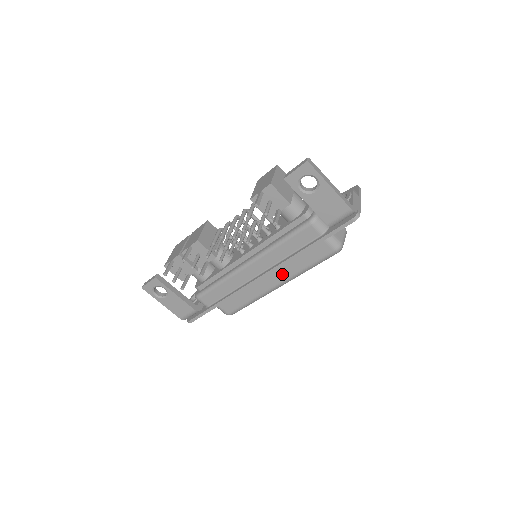
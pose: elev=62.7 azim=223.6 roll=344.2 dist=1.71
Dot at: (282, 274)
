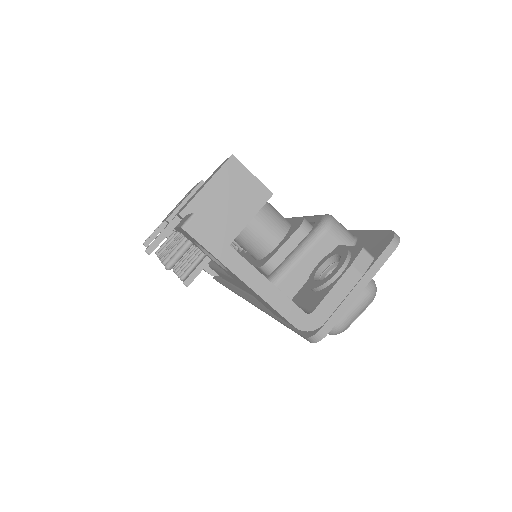
Dot at: occluded
